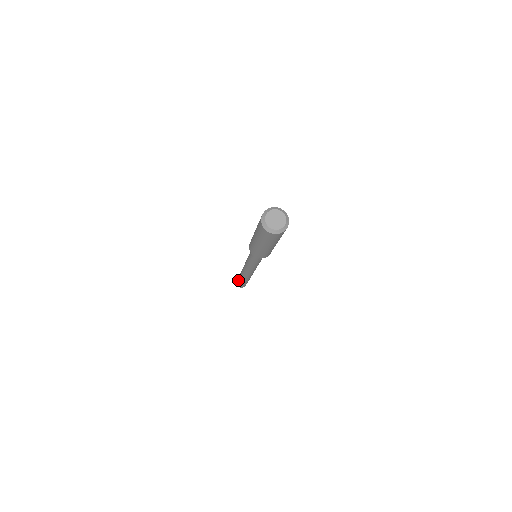
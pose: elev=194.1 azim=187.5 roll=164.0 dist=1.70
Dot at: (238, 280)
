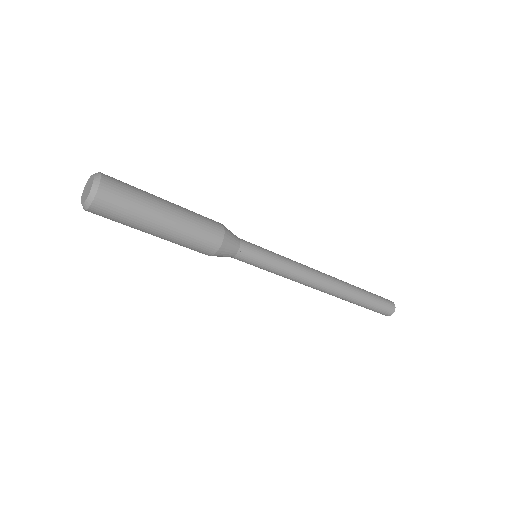
Dot at: occluded
